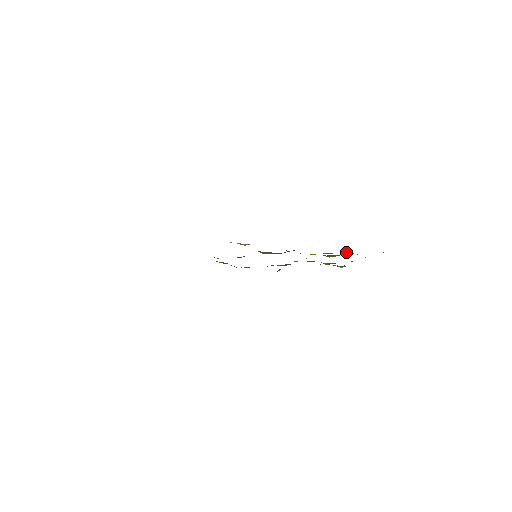
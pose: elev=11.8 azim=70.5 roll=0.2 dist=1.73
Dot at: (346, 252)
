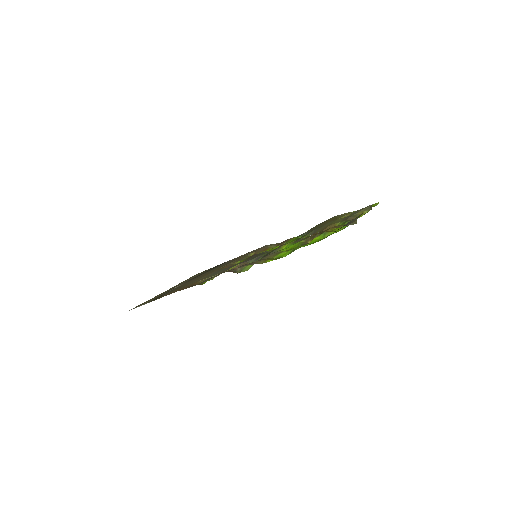
Dot at: (309, 243)
